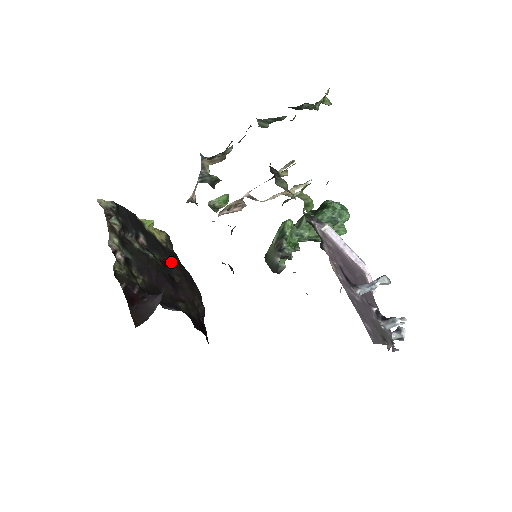
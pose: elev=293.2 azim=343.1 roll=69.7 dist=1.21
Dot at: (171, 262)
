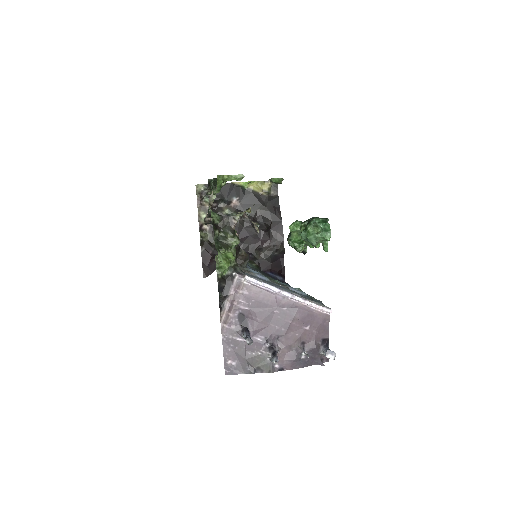
Dot at: (264, 212)
